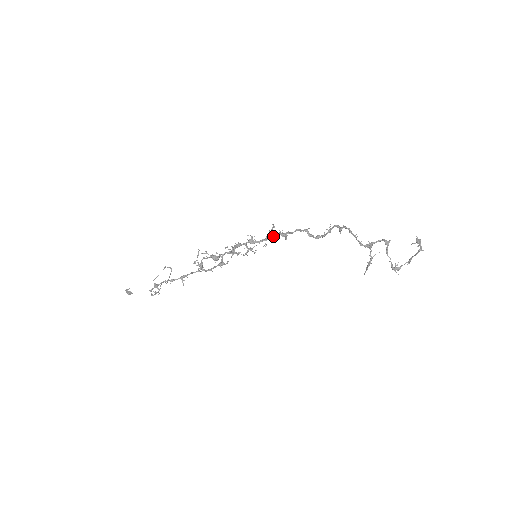
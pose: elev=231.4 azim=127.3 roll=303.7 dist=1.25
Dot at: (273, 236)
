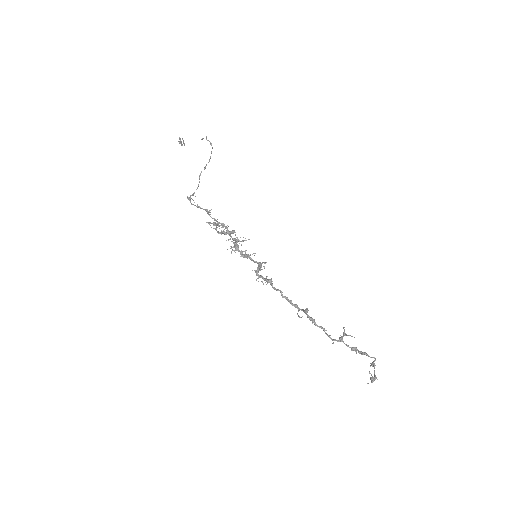
Dot at: occluded
